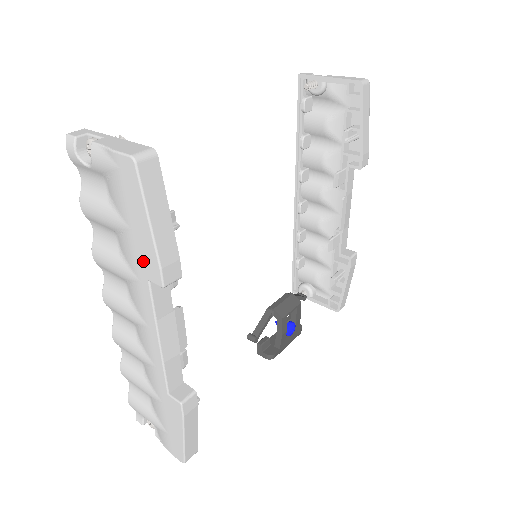
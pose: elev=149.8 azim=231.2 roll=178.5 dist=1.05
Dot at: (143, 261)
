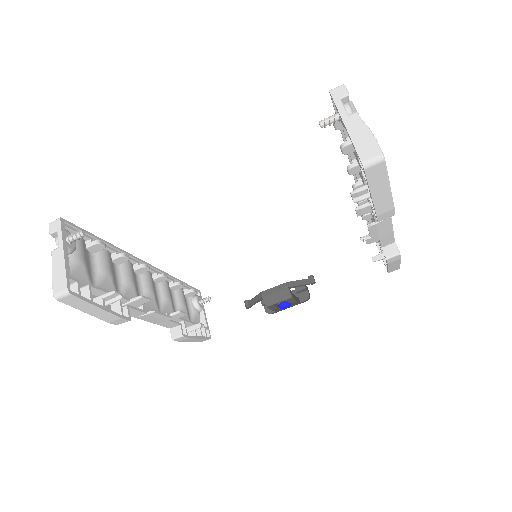
Dot at: occluded
